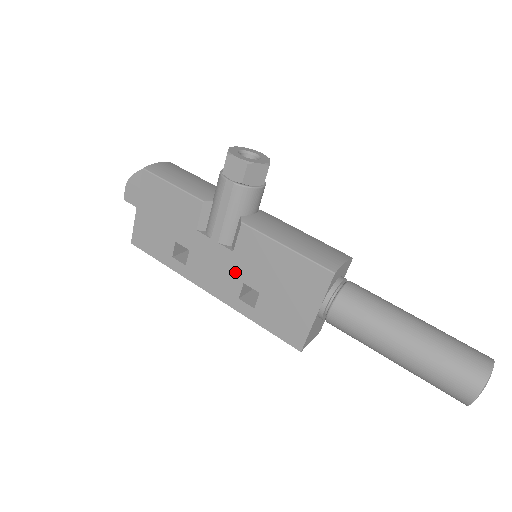
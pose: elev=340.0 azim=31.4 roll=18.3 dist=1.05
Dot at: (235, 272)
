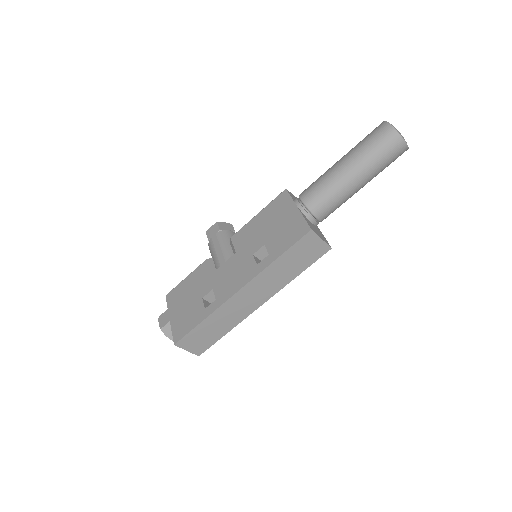
Dot at: (244, 258)
